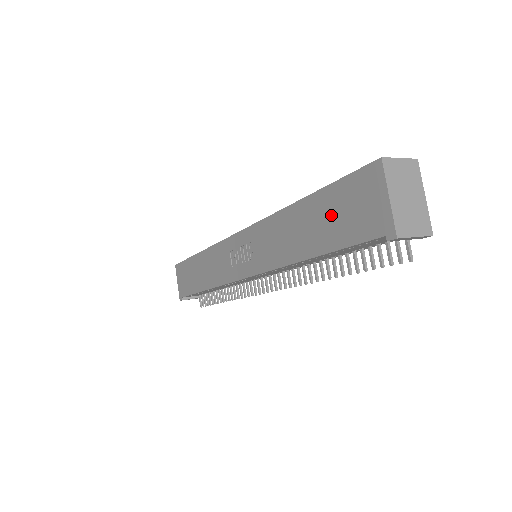
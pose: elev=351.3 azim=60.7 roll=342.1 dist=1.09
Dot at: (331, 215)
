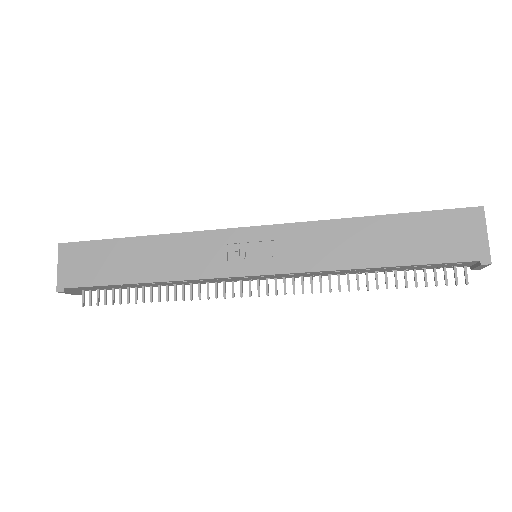
Dot at: (418, 236)
